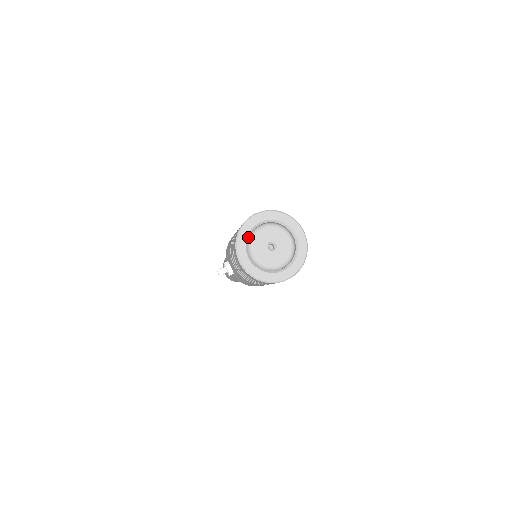
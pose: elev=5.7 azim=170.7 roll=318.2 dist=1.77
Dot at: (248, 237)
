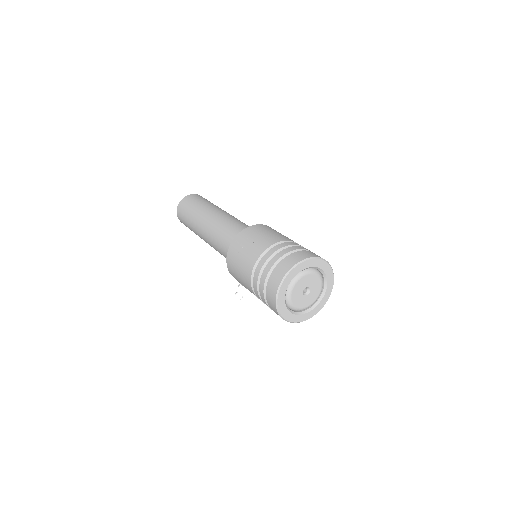
Dot at: (285, 298)
